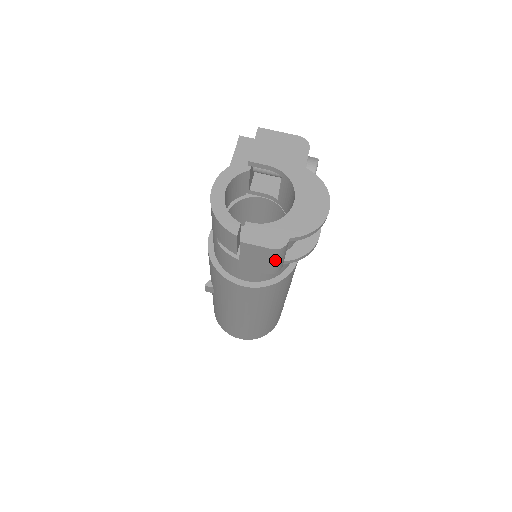
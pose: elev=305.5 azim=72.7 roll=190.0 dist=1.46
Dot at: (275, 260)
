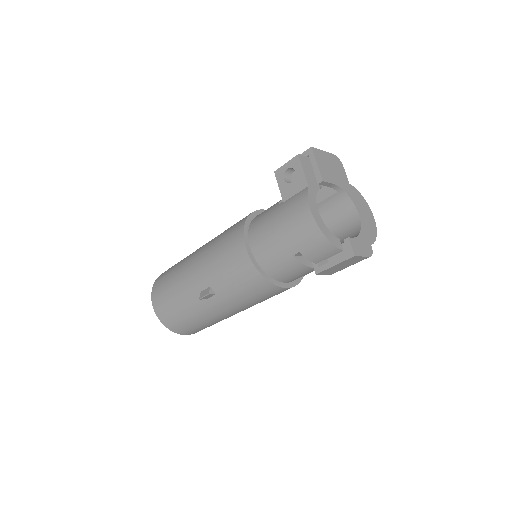
Dot at: occluded
